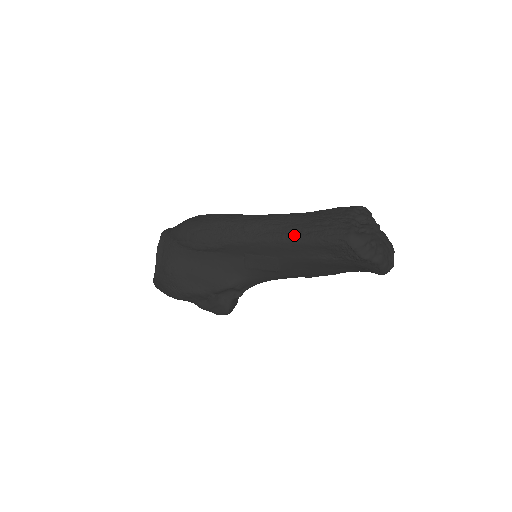
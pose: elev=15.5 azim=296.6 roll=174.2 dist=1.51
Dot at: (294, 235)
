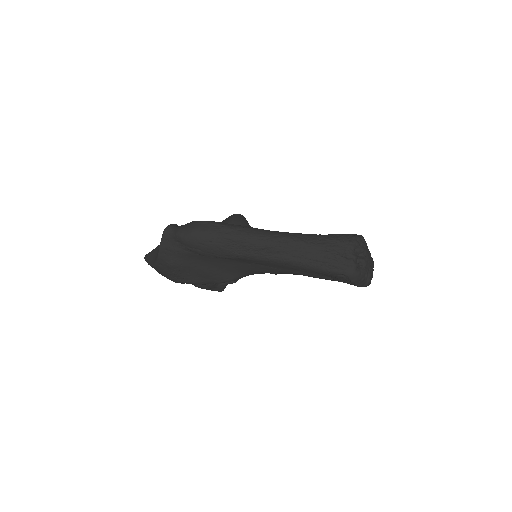
Dot at: (303, 262)
